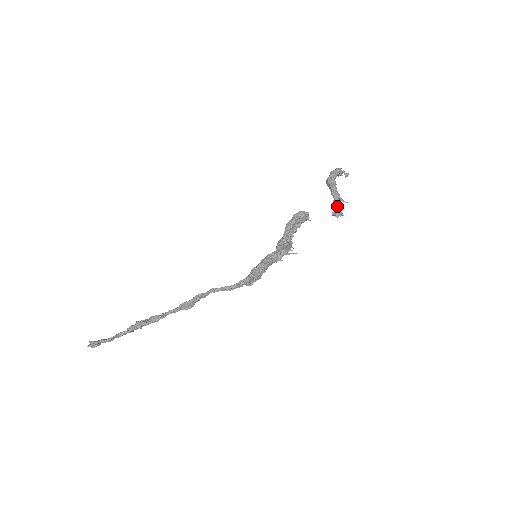
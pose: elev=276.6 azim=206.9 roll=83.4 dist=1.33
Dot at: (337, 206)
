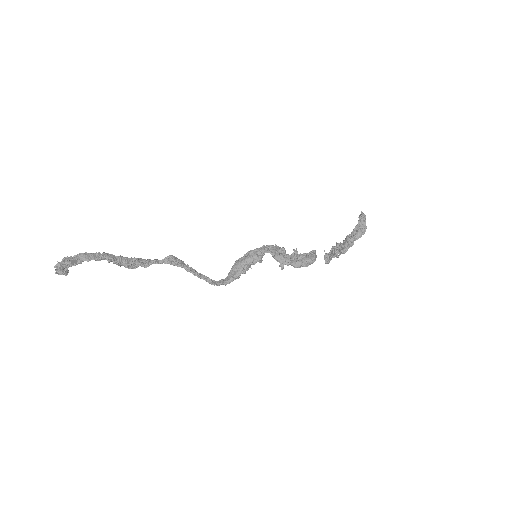
Dot at: (334, 256)
